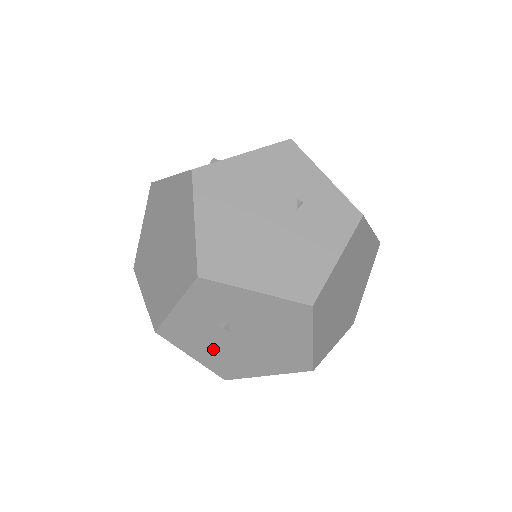
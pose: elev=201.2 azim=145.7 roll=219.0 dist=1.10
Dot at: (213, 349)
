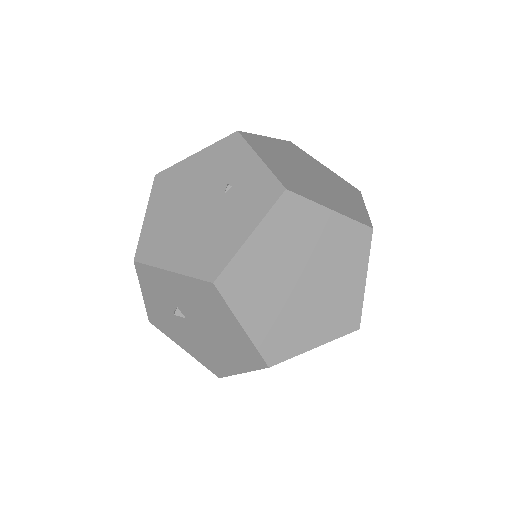
Dot at: (189, 340)
